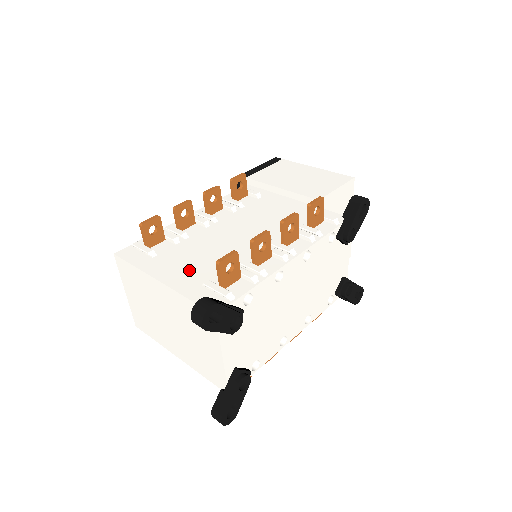
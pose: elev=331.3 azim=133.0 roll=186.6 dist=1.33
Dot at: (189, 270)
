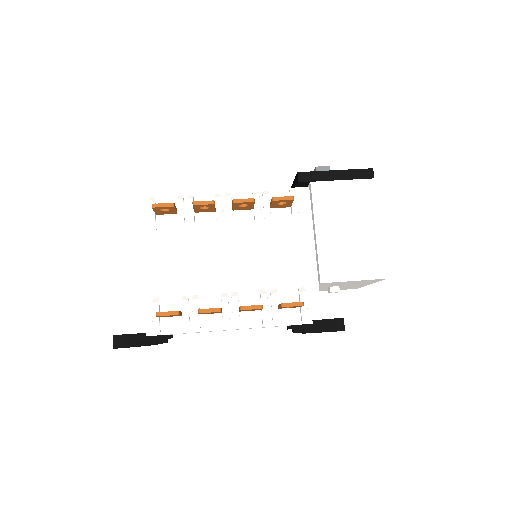
Dot at: (160, 272)
